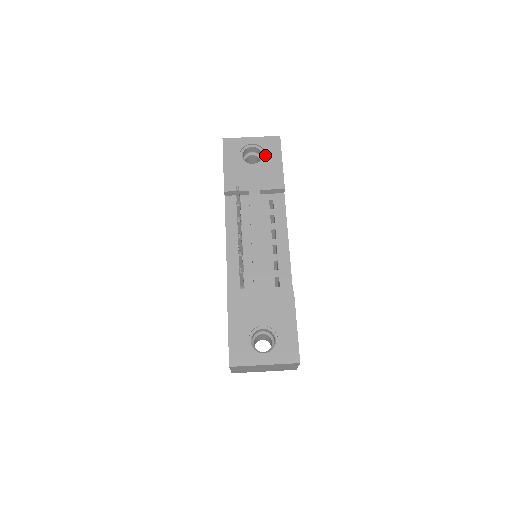
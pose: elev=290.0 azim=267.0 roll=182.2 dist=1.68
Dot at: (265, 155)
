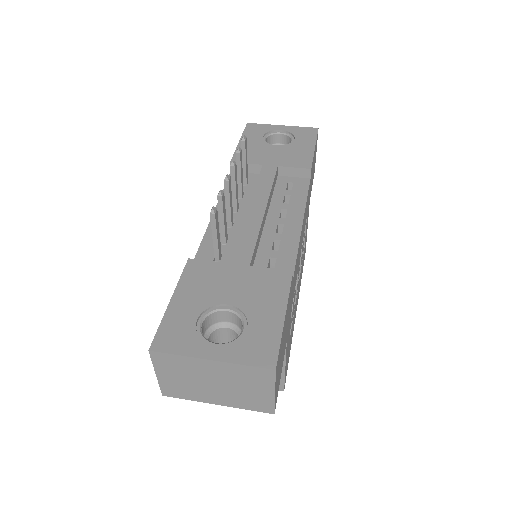
Dot at: (294, 140)
